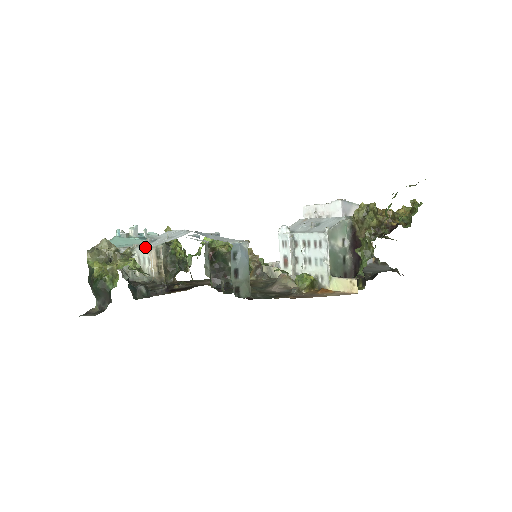
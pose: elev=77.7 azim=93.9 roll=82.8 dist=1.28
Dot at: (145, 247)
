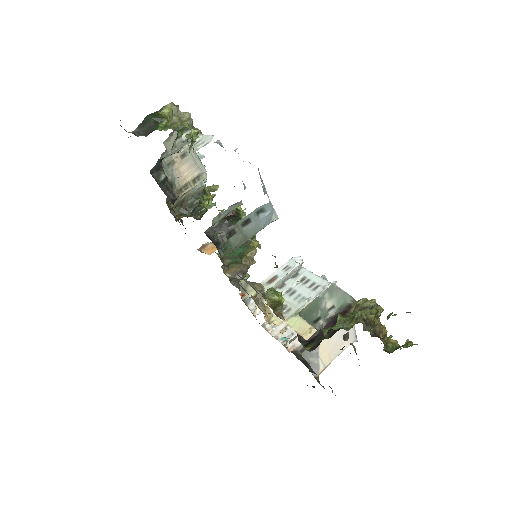
Dot at: occluded
